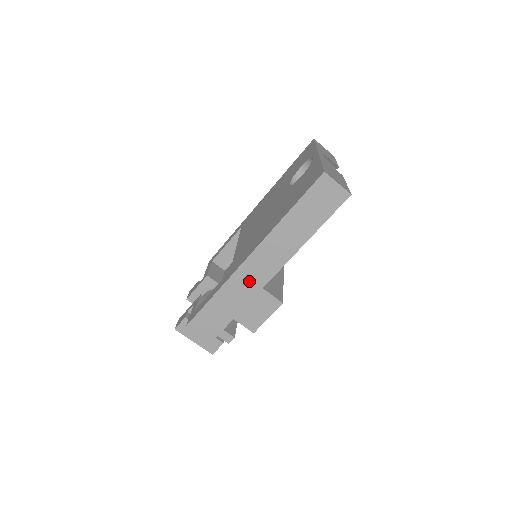
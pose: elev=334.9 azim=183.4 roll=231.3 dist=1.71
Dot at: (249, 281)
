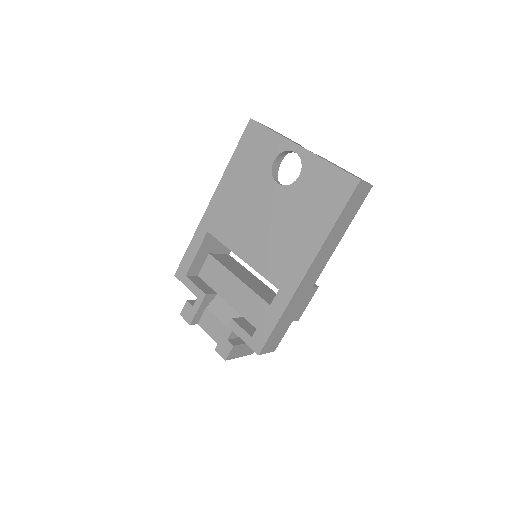
Dot at: (304, 290)
